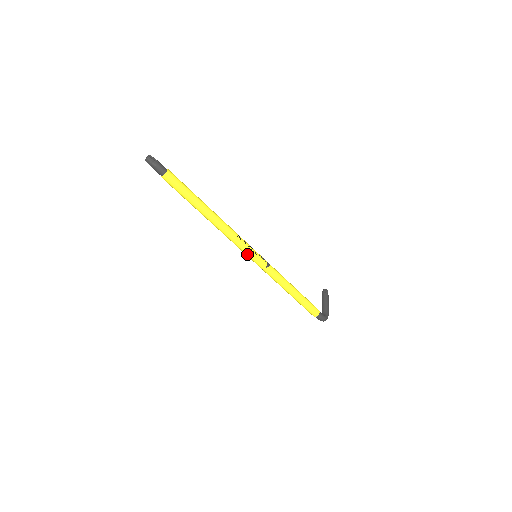
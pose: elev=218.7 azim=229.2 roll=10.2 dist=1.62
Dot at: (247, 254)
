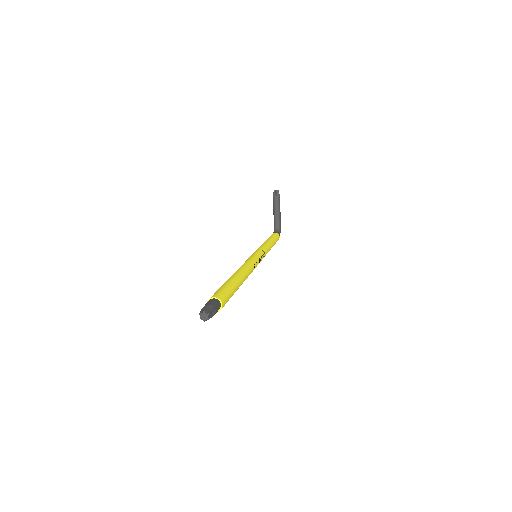
Dot at: occluded
